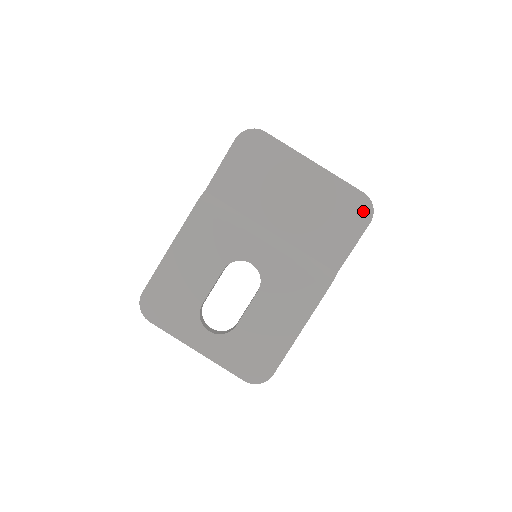
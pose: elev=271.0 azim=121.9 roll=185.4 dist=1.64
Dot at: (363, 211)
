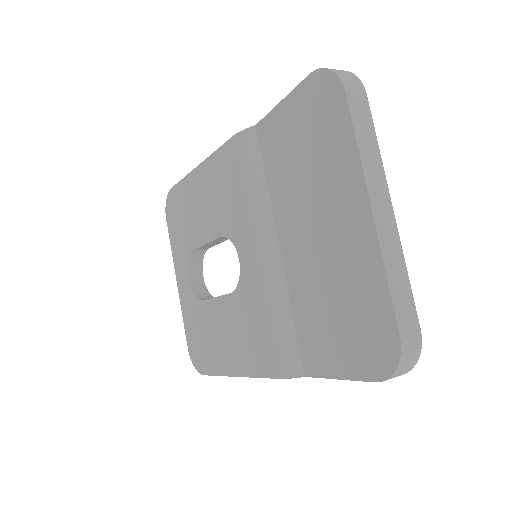
Dot at: (379, 356)
